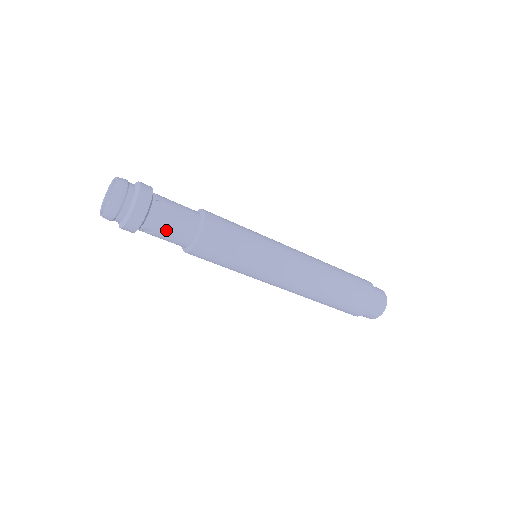
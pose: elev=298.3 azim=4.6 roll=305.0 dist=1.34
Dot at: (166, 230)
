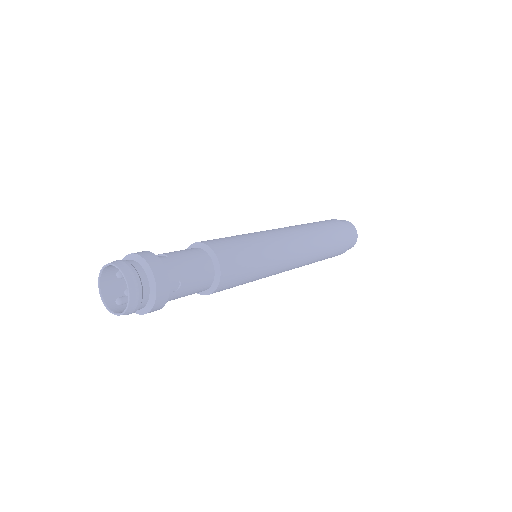
Dot at: (188, 271)
